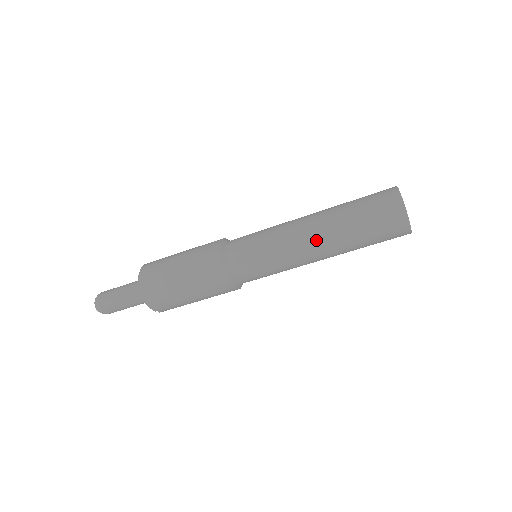
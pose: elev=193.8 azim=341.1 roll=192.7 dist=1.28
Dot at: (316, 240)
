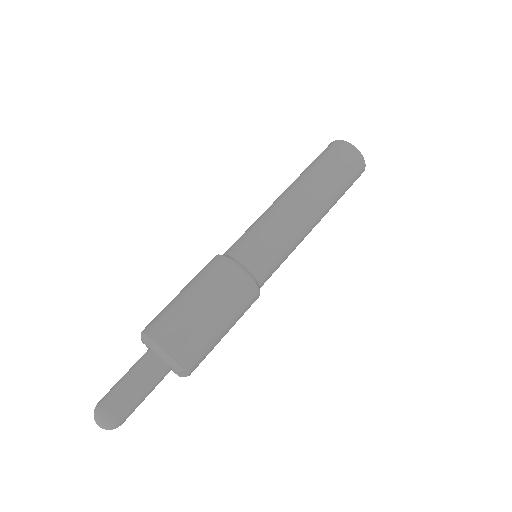
Dot at: (304, 200)
